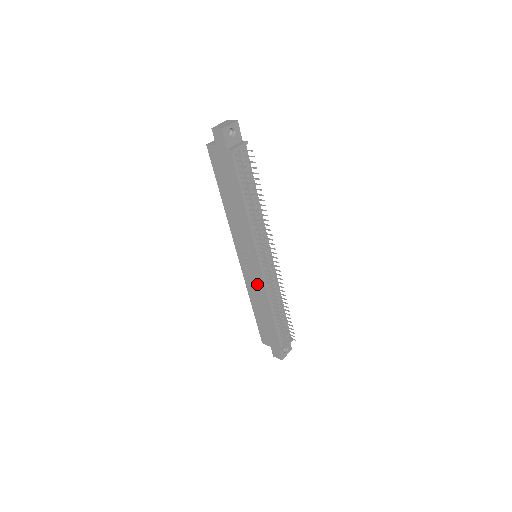
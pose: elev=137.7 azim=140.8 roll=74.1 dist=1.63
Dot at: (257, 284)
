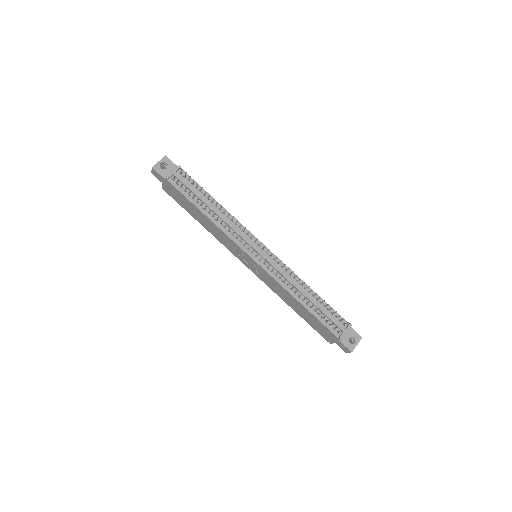
Dot at: (271, 281)
